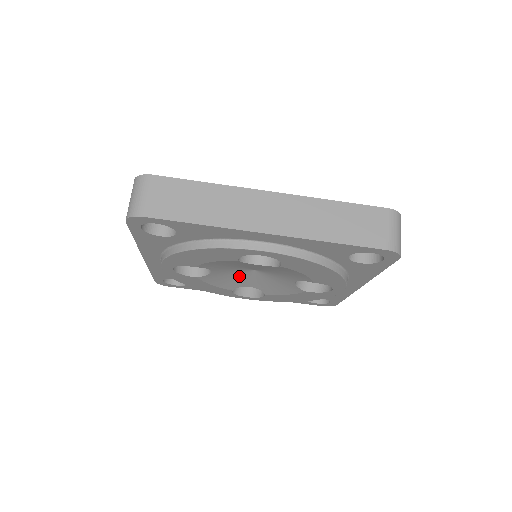
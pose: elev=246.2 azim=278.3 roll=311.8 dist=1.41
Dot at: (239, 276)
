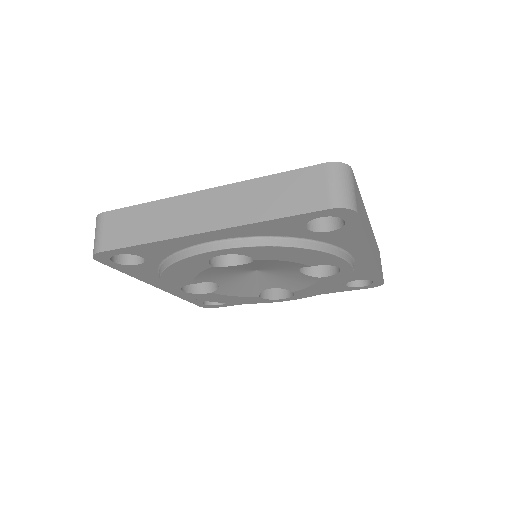
Dot at: (250, 281)
